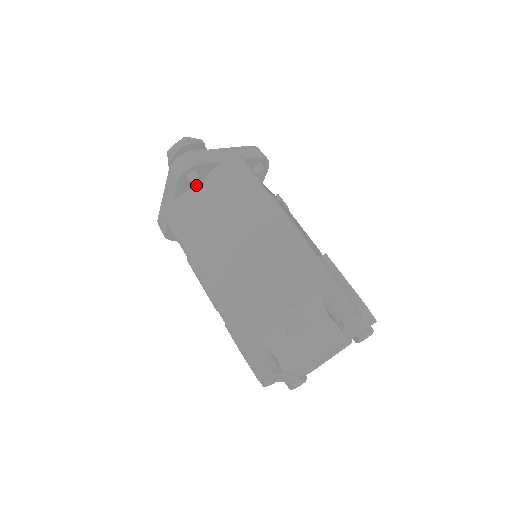
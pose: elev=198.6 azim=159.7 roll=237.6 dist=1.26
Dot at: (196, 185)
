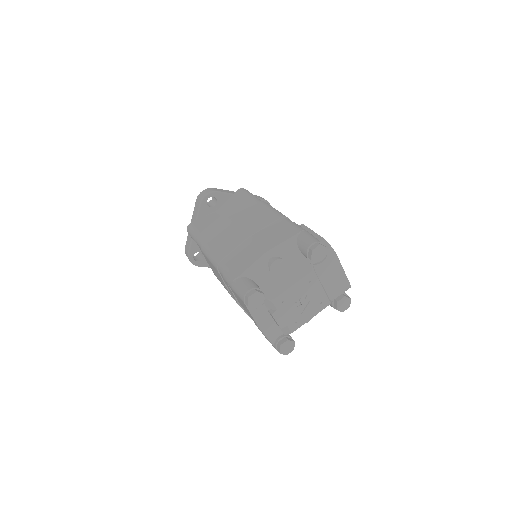
Dot at: (215, 211)
